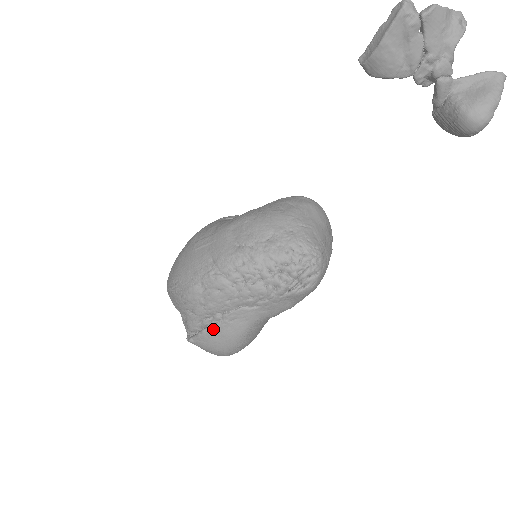
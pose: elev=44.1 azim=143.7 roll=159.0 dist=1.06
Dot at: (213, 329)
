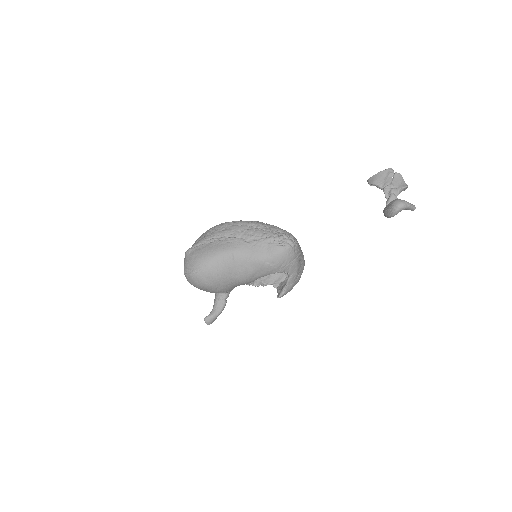
Dot at: (214, 242)
